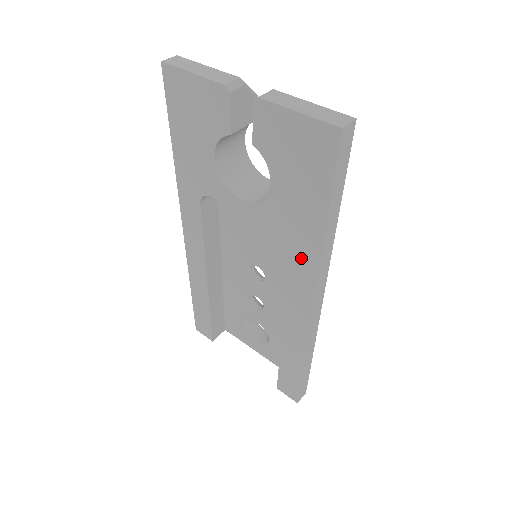
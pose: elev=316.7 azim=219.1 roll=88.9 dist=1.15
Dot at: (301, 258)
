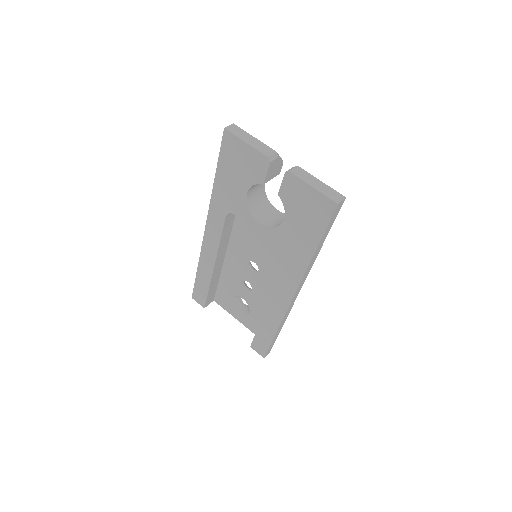
Dot at: (293, 266)
